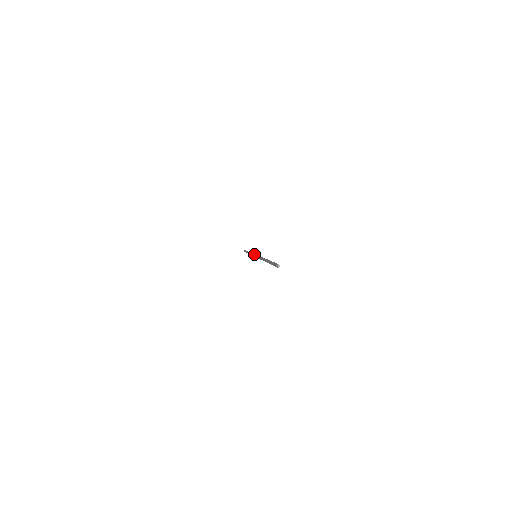
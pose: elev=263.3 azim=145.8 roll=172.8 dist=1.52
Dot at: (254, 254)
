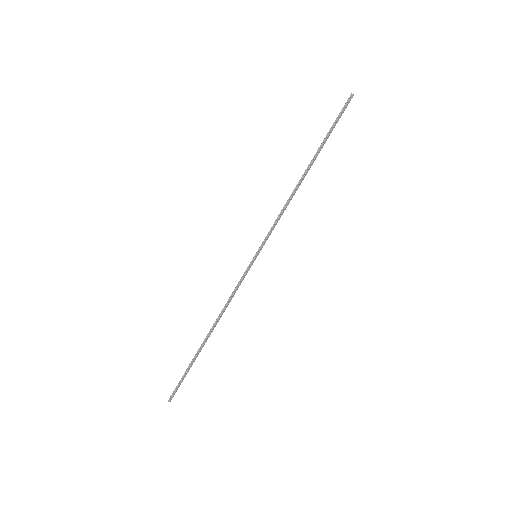
Dot at: (247, 268)
